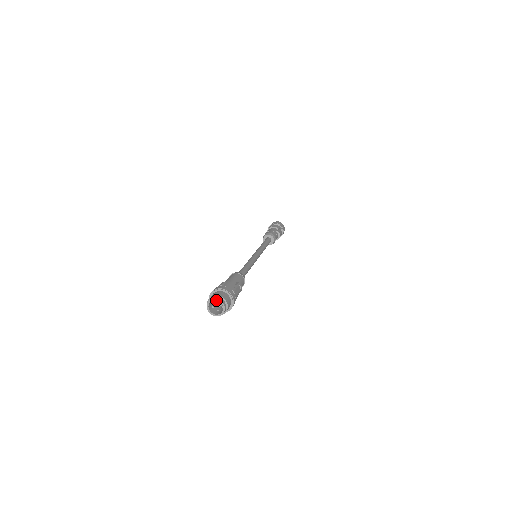
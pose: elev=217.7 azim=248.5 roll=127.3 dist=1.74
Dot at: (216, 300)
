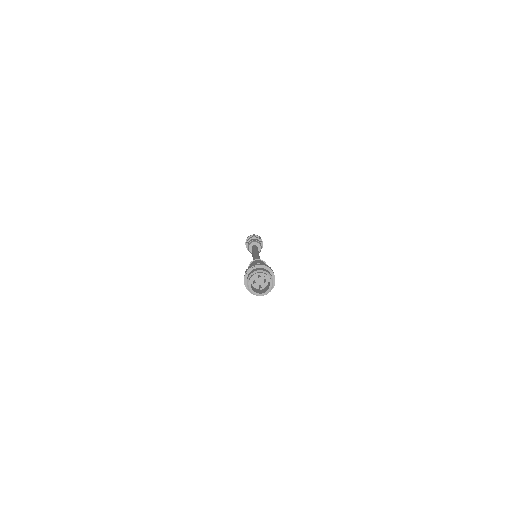
Dot at: (260, 276)
